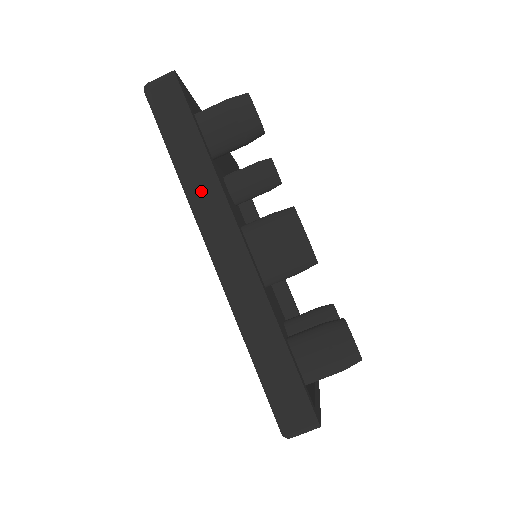
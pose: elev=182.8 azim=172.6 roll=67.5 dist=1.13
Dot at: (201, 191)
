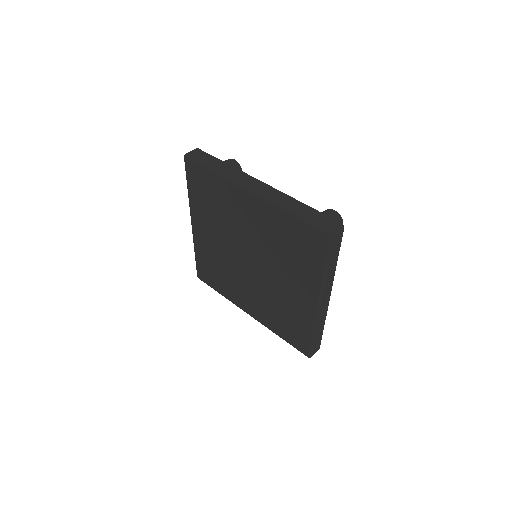
Dot at: (329, 281)
